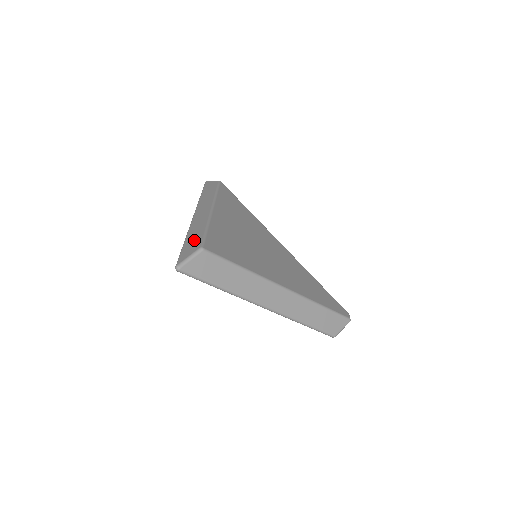
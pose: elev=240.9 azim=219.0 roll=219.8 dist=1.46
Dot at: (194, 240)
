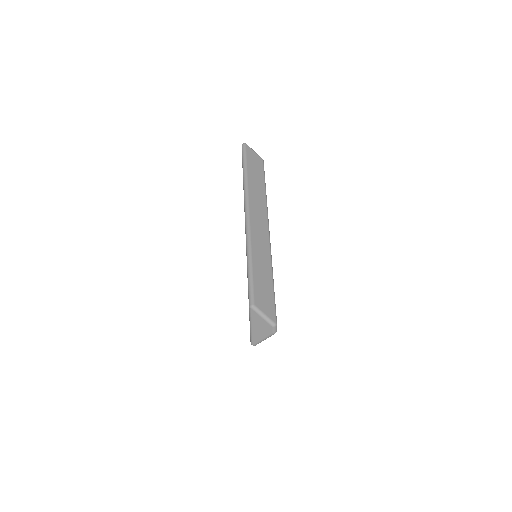
Dot at: occluded
